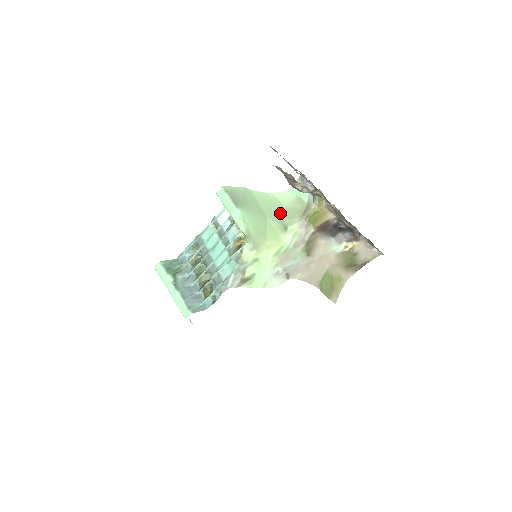
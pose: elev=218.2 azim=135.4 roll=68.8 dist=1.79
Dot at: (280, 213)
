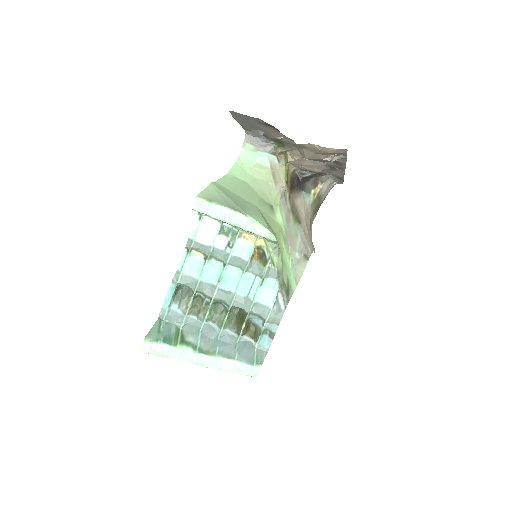
Dot at: (255, 193)
